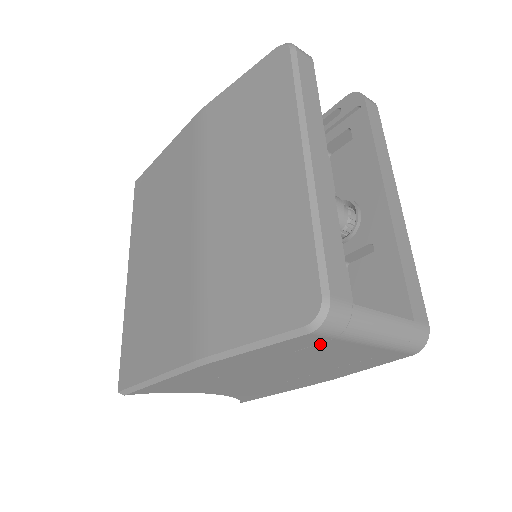
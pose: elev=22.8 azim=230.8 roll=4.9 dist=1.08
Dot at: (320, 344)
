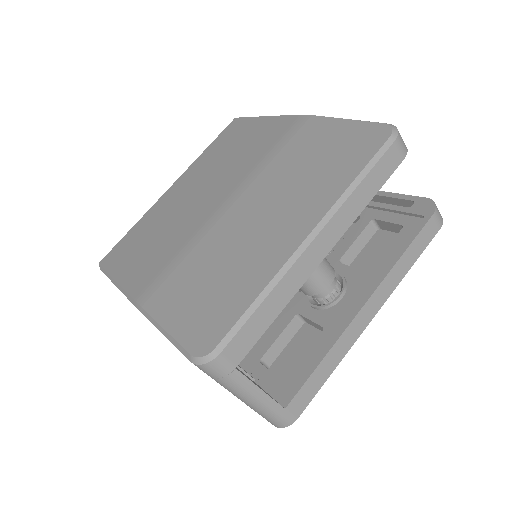
Dot at: occluded
